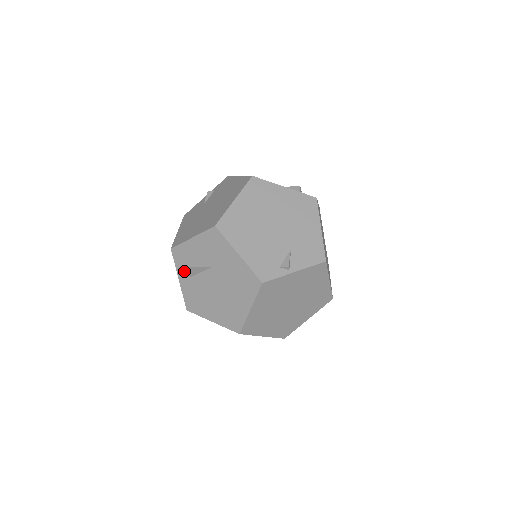
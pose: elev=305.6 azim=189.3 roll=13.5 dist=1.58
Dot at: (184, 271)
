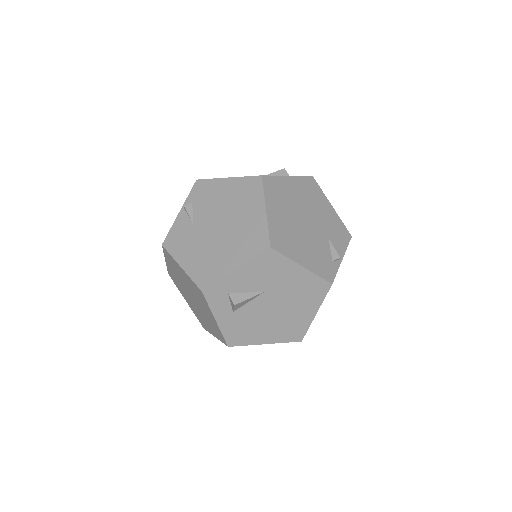
Dot at: (224, 309)
